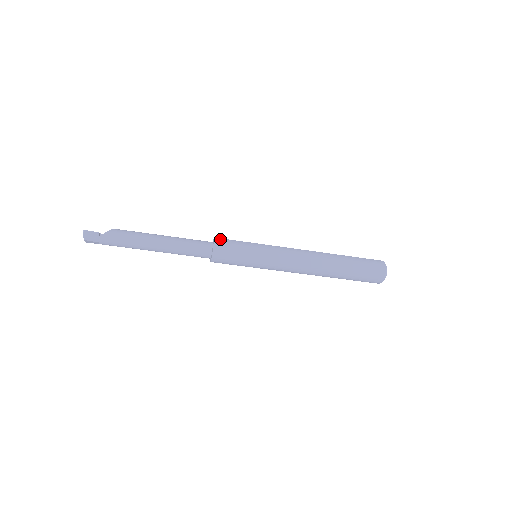
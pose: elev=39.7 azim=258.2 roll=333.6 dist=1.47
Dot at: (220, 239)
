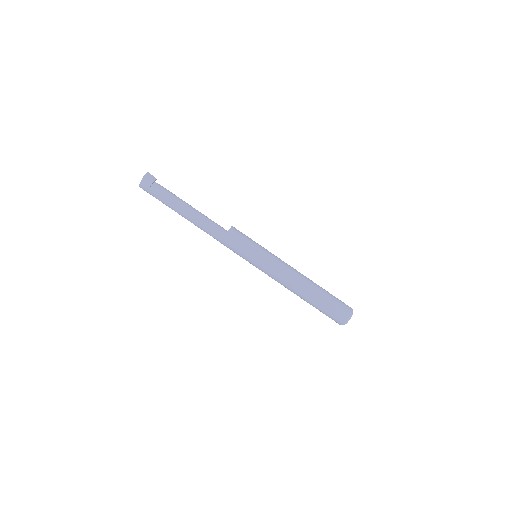
Dot at: occluded
